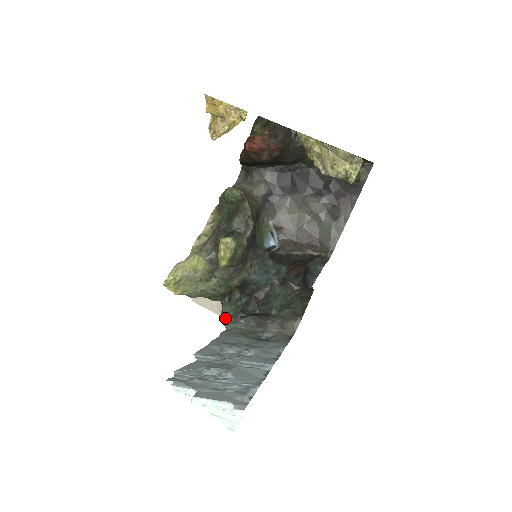
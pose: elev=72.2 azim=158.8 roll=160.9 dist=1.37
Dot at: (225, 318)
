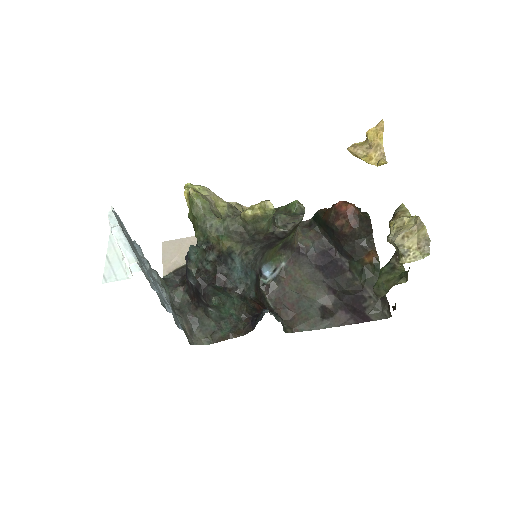
Dot at: (165, 277)
